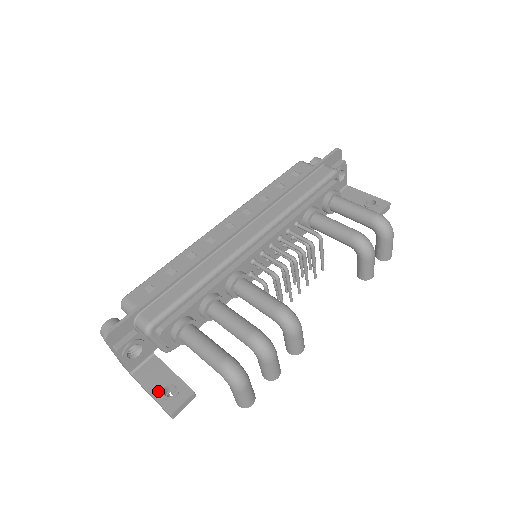
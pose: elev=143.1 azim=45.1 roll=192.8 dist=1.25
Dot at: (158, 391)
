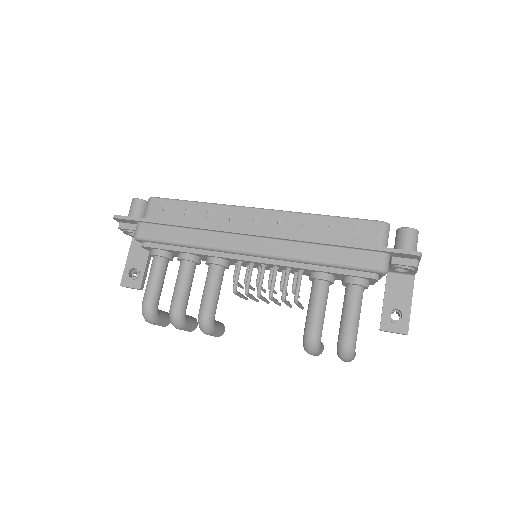
Dot at: (130, 265)
